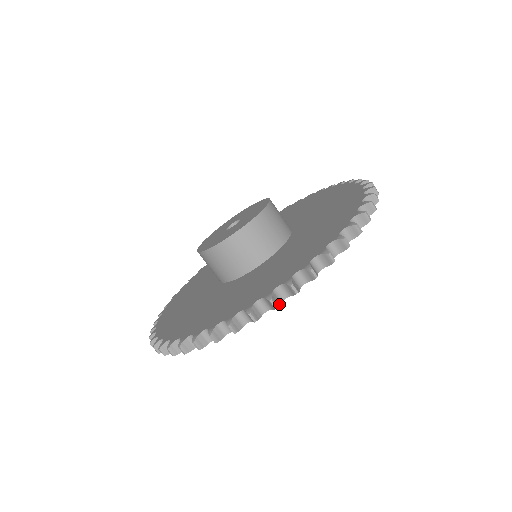
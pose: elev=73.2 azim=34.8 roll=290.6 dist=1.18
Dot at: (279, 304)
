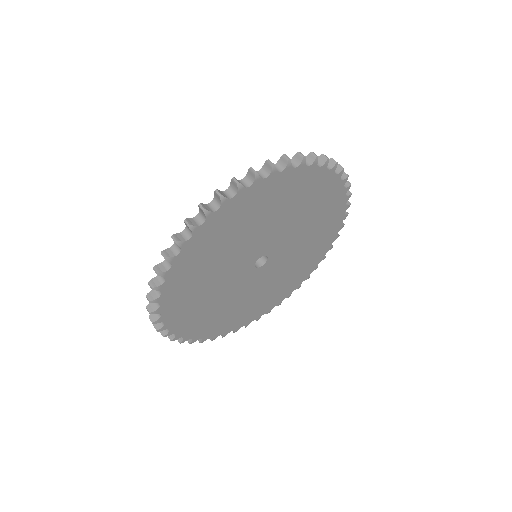
Dot at: (291, 163)
